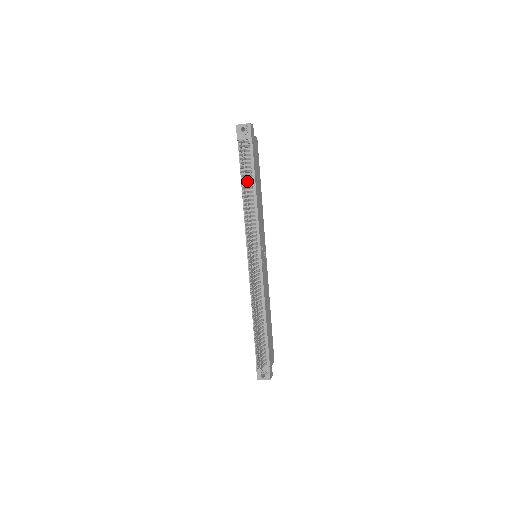
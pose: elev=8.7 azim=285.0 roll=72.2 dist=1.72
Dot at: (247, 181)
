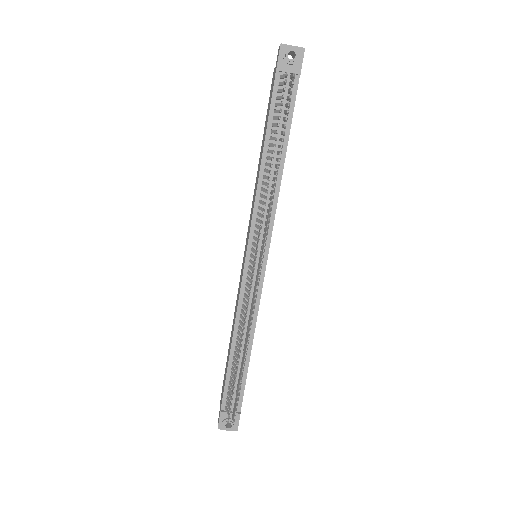
Dot at: occluded
